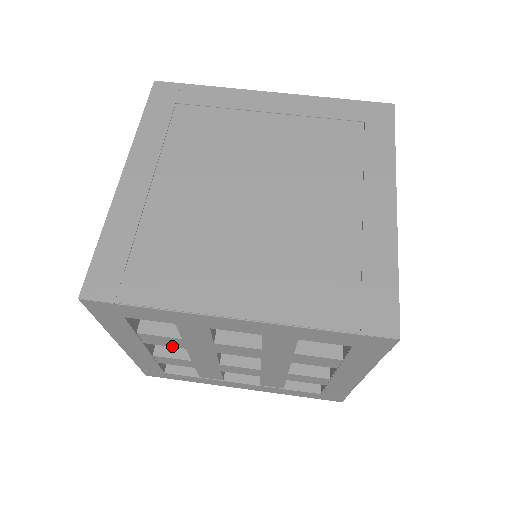
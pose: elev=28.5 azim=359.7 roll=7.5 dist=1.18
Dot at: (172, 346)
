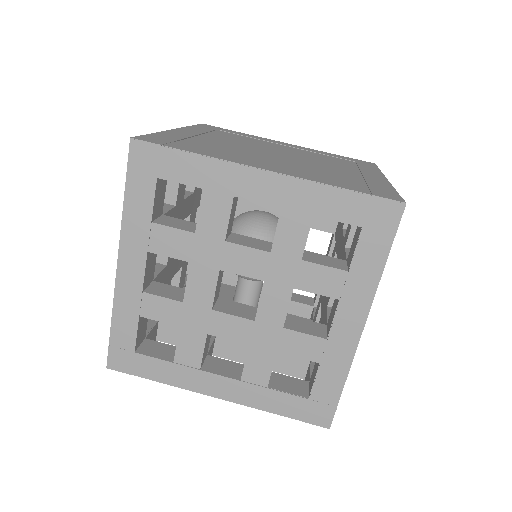
Dot at: (176, 257)
